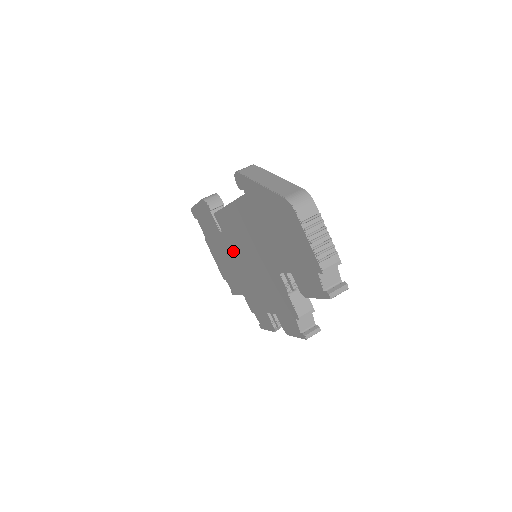
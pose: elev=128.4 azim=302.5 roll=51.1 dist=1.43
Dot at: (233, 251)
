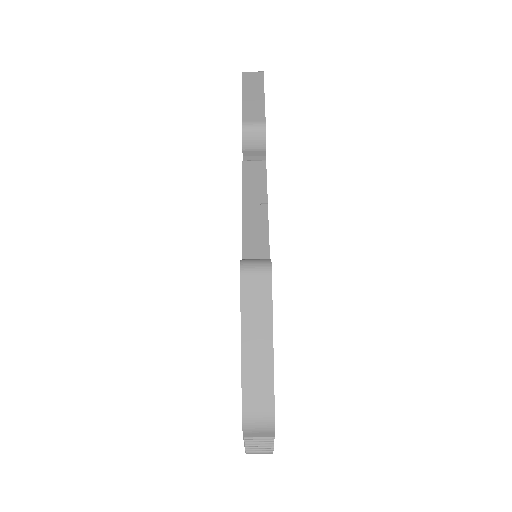
Dot at: occluded
